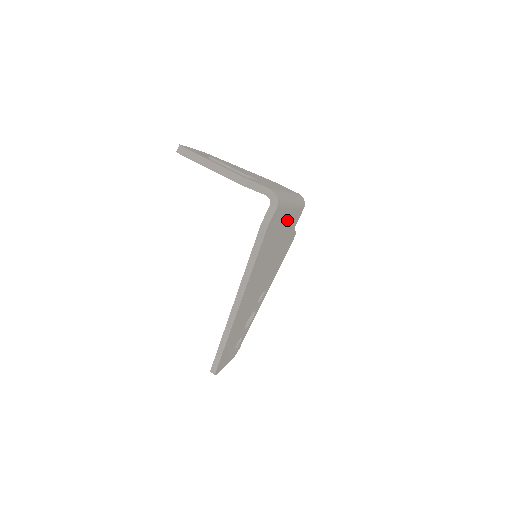
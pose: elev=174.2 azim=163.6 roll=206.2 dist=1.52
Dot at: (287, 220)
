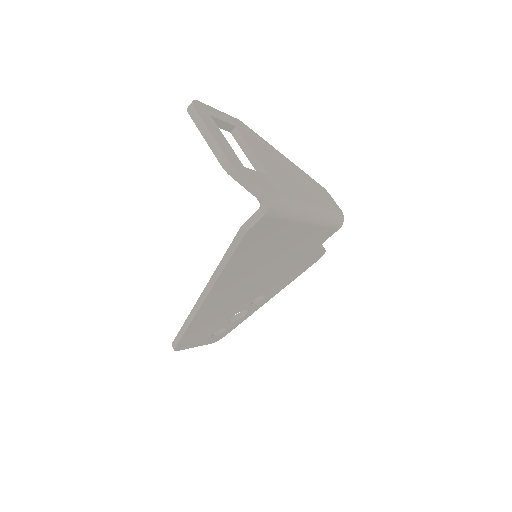
Dot at: (298, 234)
